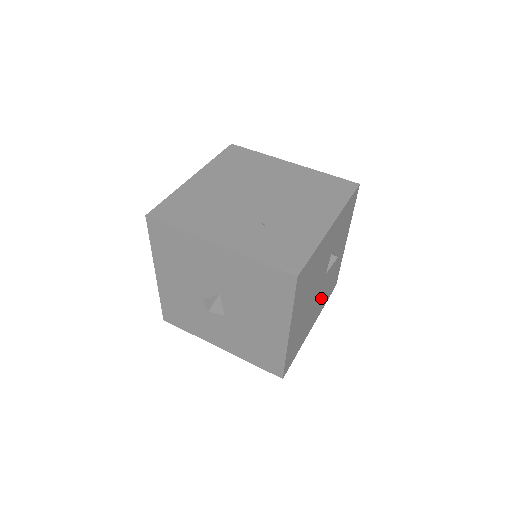
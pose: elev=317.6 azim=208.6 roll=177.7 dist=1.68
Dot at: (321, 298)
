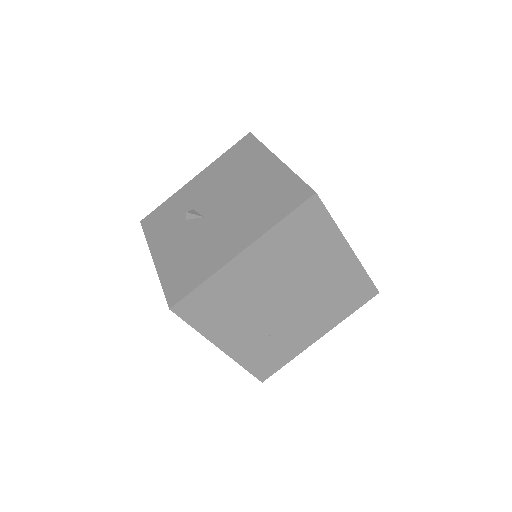
Dot at: occluded
